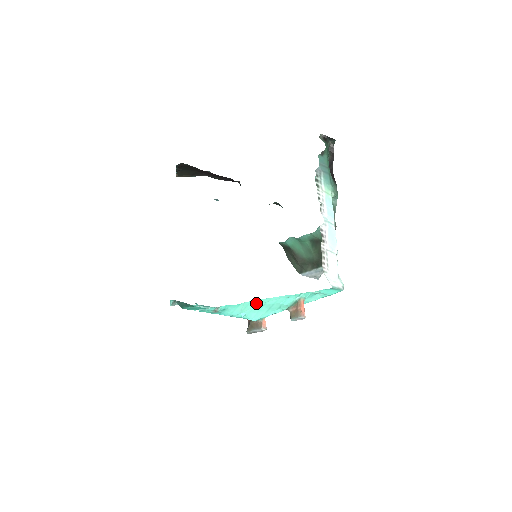
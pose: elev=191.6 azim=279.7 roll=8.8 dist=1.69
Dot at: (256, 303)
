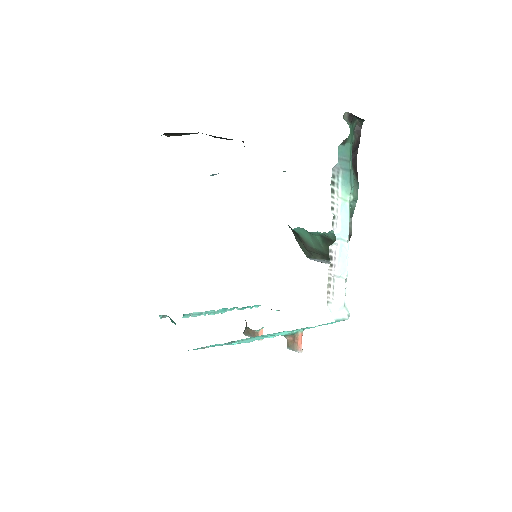
Dot at: (249, 338)
